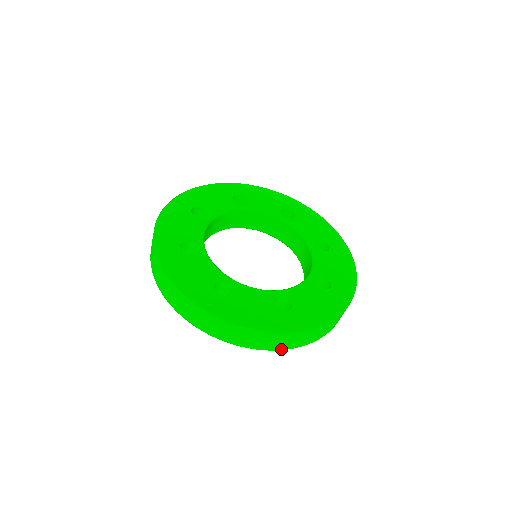
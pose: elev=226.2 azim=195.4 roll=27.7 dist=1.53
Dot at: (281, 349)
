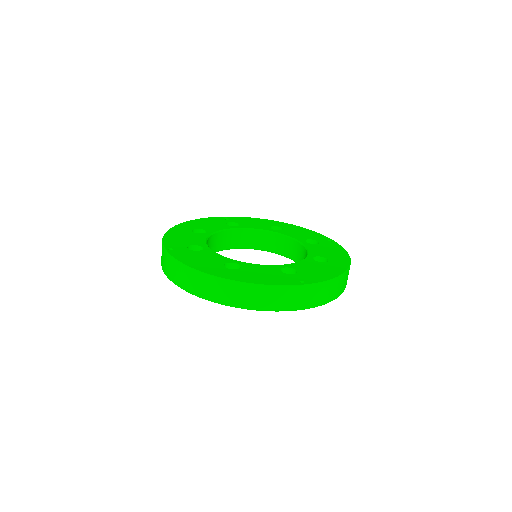
Dot at: (212, 300)
